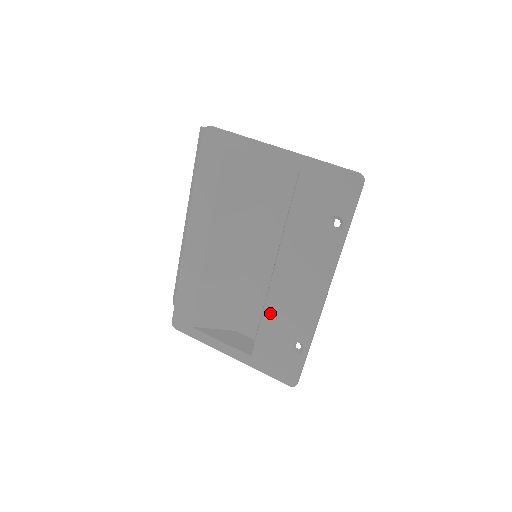
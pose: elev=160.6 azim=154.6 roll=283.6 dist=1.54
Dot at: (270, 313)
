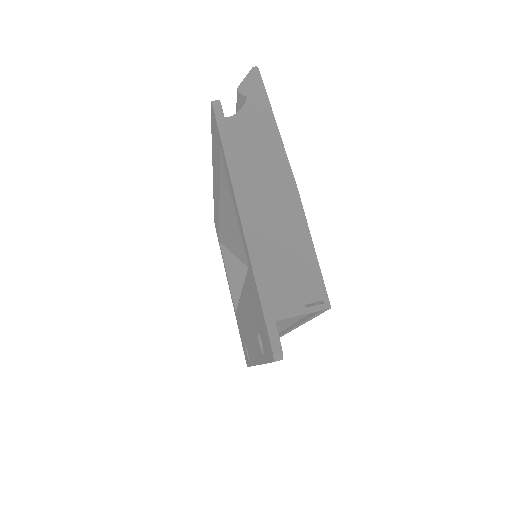
Dot at: occluded
